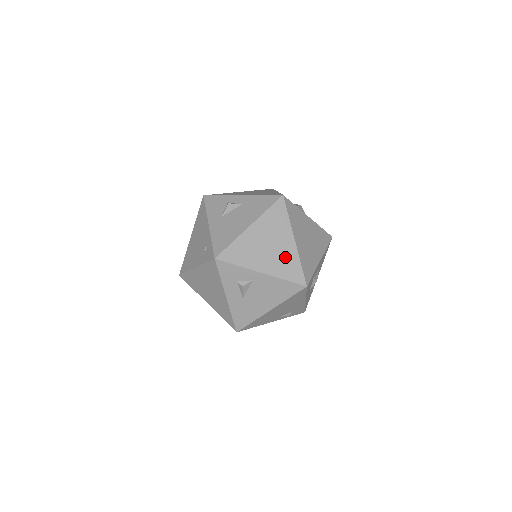
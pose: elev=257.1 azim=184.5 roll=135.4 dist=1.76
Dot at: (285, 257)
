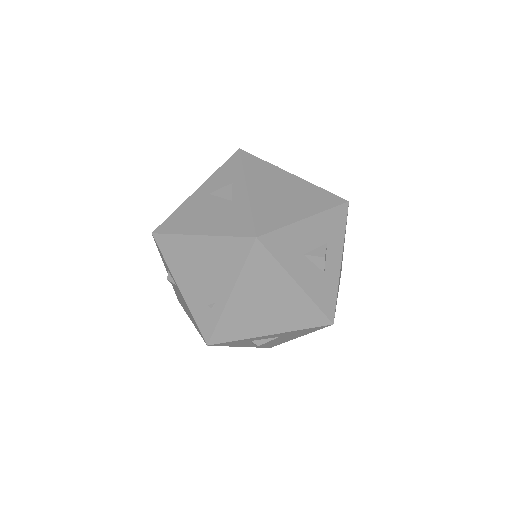
Dot at: (209, 299)
